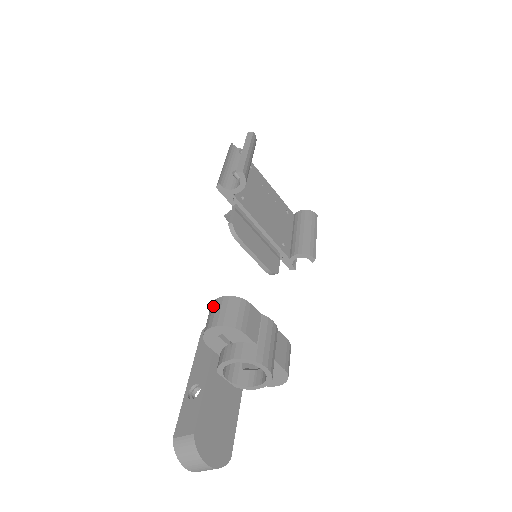
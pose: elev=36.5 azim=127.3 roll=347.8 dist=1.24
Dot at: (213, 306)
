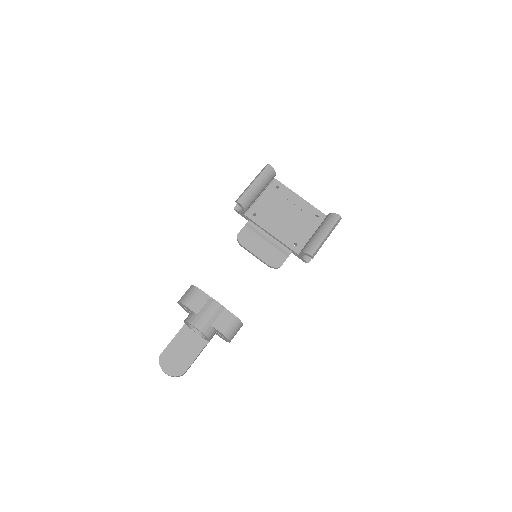
Dot at: occluded
